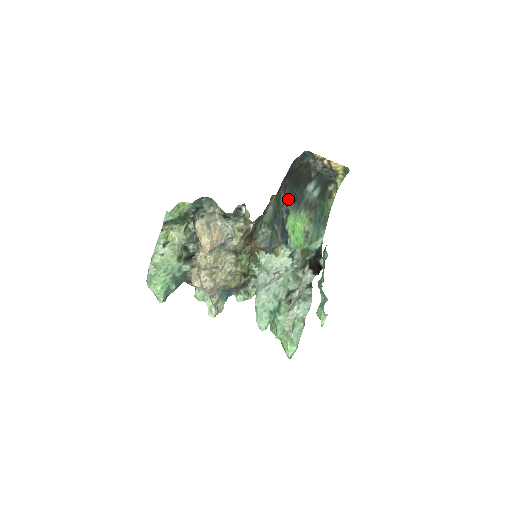
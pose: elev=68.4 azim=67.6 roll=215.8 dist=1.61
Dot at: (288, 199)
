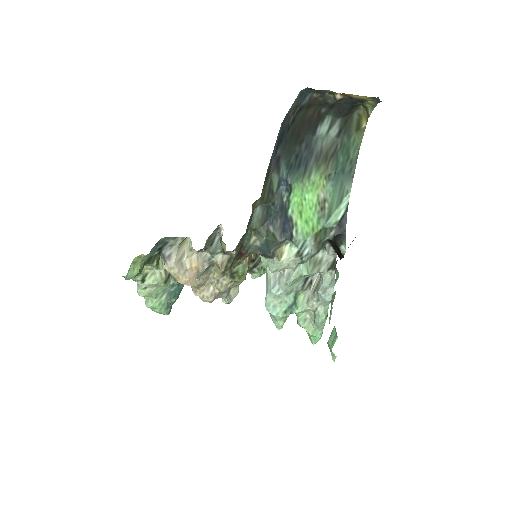
Dot at: (287, 169)
